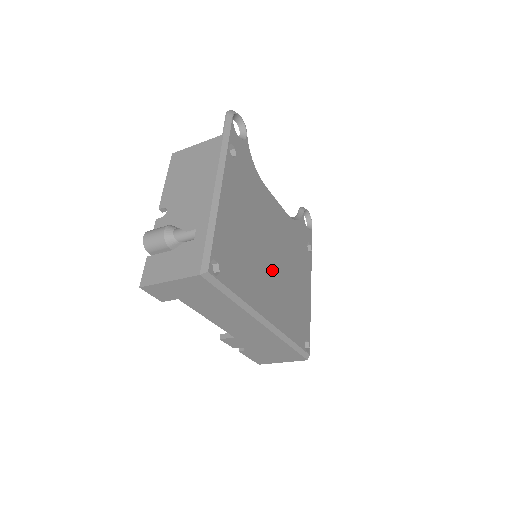
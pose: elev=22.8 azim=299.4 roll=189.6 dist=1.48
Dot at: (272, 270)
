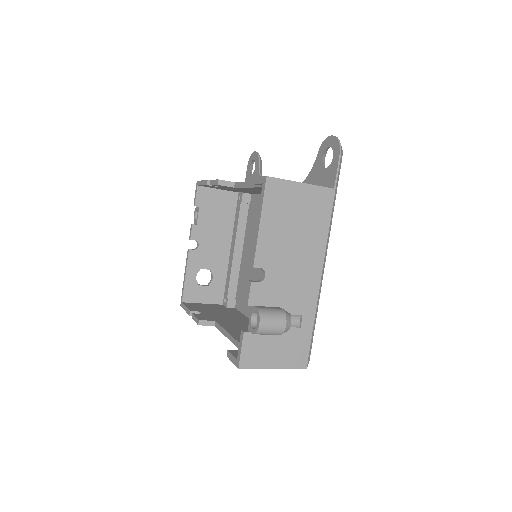
Dot at: occluded
